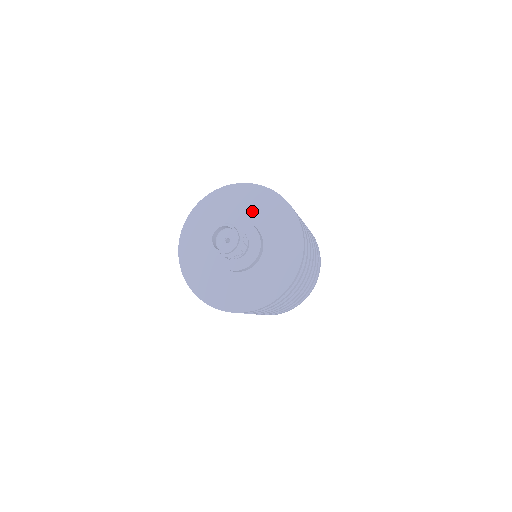
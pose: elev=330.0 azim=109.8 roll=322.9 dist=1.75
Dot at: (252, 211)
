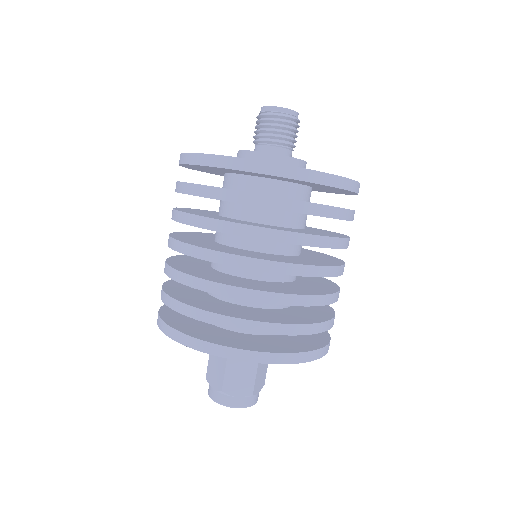
Dot at: occluded
